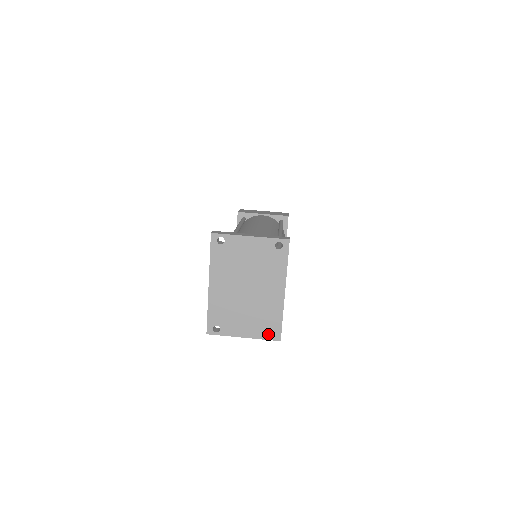
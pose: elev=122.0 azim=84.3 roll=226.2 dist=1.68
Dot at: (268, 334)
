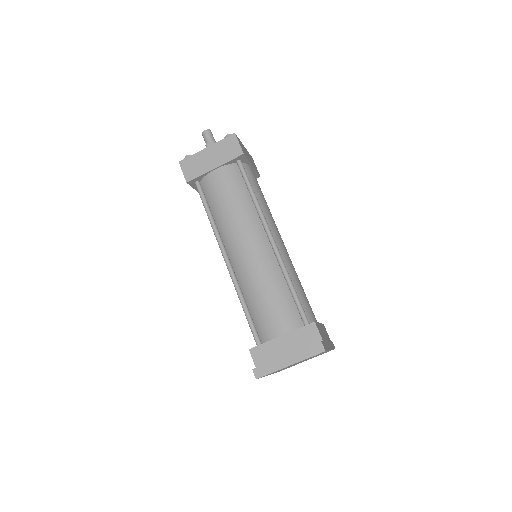
Dot at: occluded
